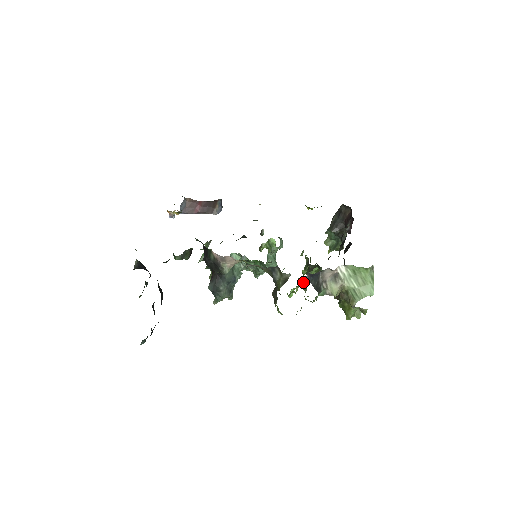
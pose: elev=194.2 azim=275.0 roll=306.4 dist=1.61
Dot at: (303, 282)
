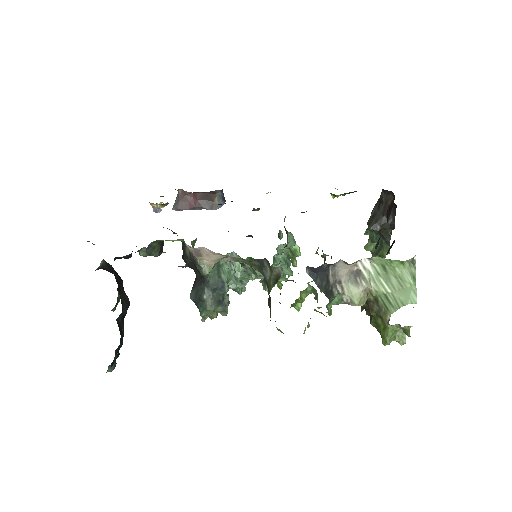
Dot at: (312, 286)
